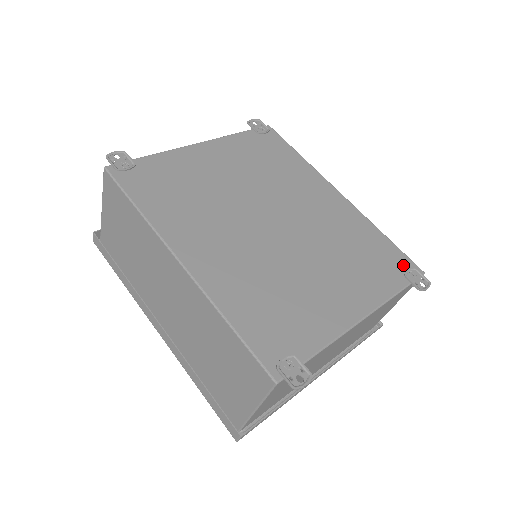
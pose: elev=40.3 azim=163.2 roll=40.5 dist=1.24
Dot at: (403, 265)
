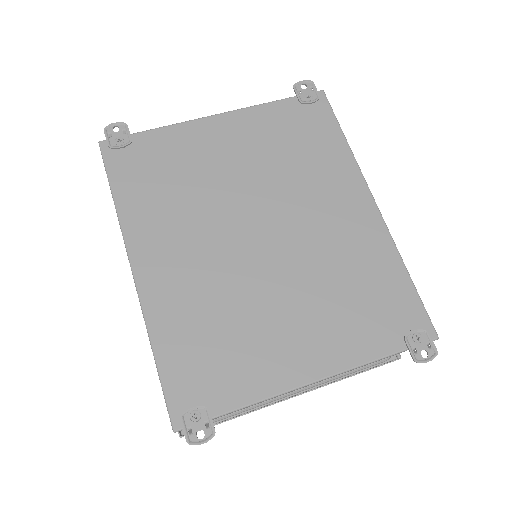
Dot at: (411, 321)
